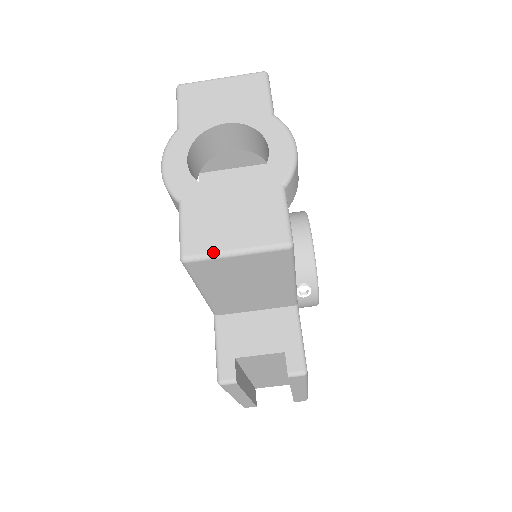
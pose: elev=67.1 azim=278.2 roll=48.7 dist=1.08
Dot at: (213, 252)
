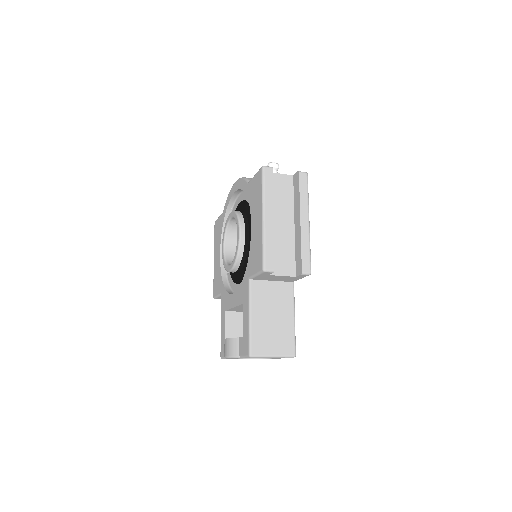
Dot at: occluded
